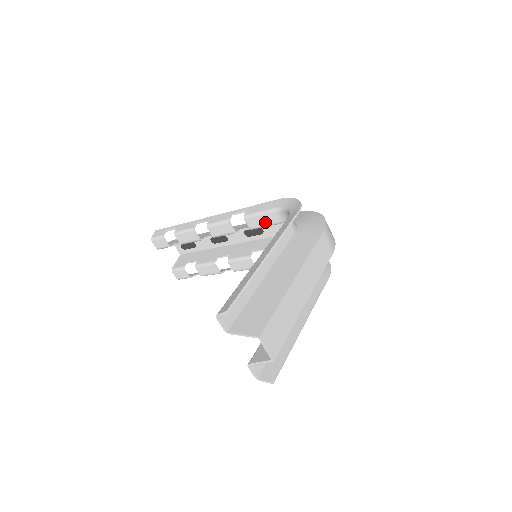
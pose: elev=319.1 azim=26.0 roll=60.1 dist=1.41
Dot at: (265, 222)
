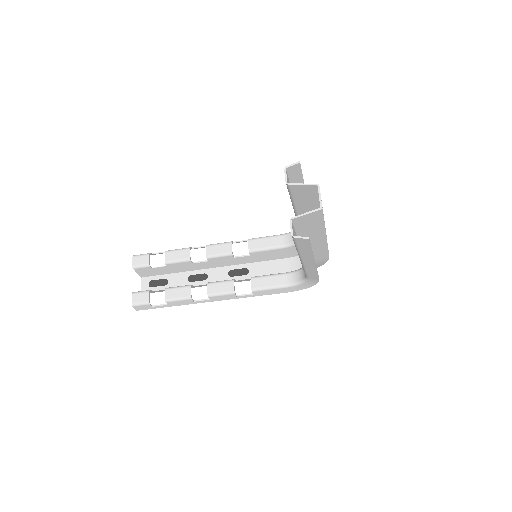
Dot at: (267, 245)
